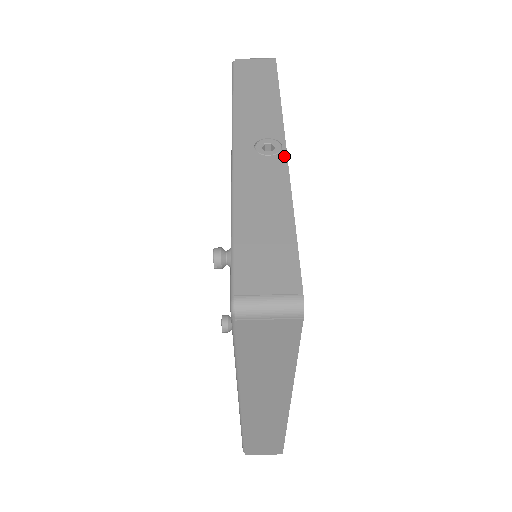
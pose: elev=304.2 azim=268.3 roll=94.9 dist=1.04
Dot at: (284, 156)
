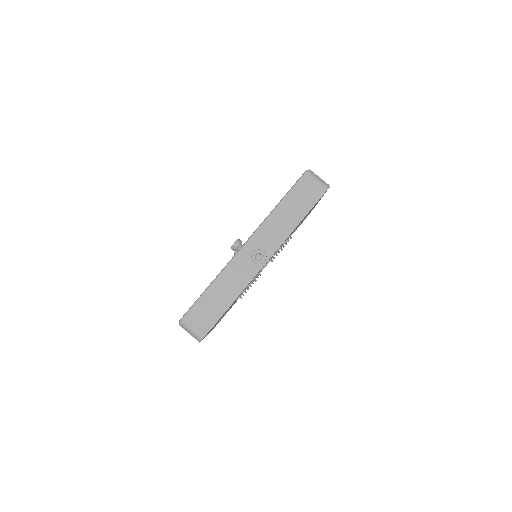
Dot at: (260, 268)
